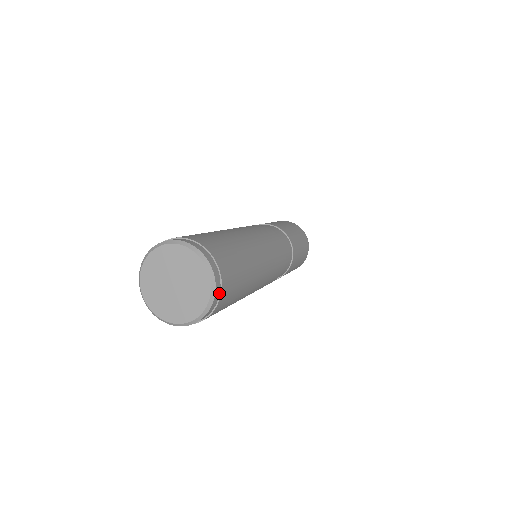
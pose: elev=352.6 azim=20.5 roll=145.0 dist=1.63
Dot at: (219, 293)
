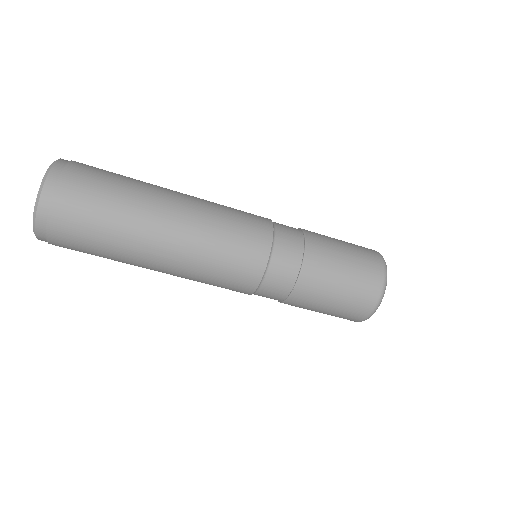
Dot at: (67, 164)
